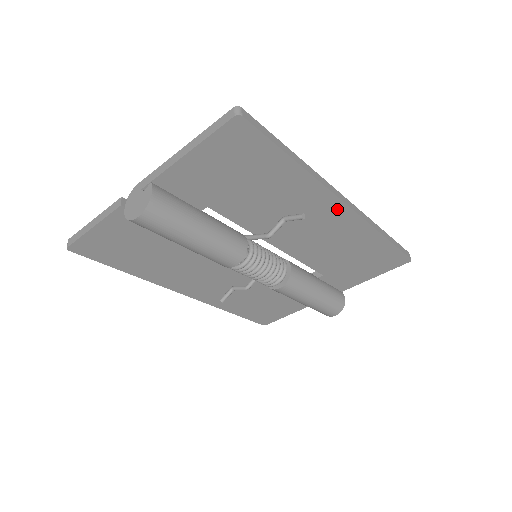
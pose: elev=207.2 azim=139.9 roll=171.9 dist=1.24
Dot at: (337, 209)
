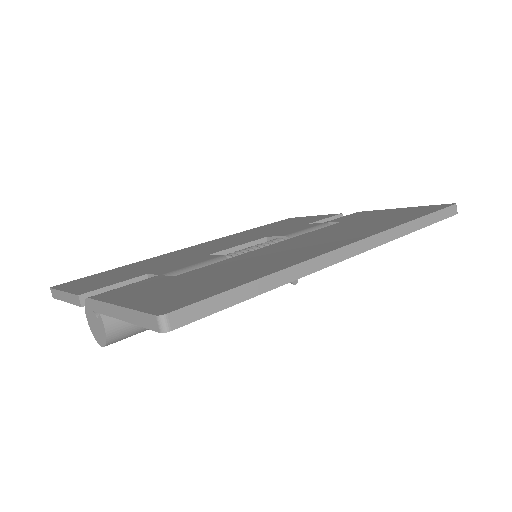
Dot at: occluded
